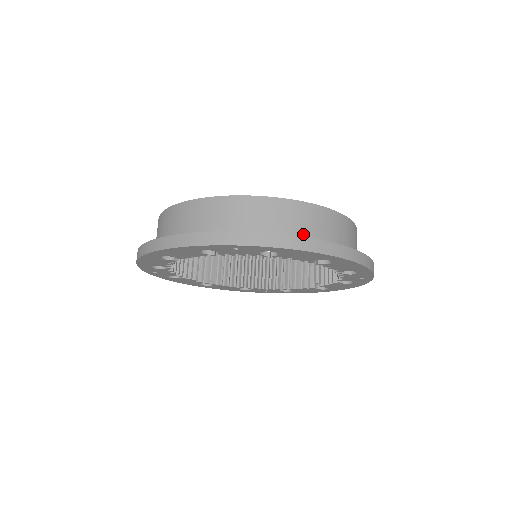
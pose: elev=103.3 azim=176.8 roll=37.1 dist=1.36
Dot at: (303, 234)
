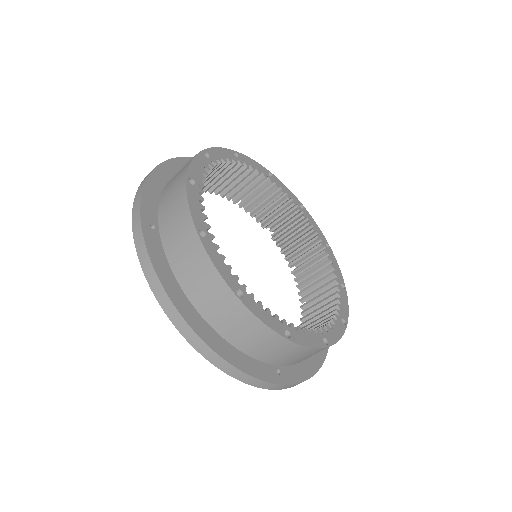
Dot at: occluded
